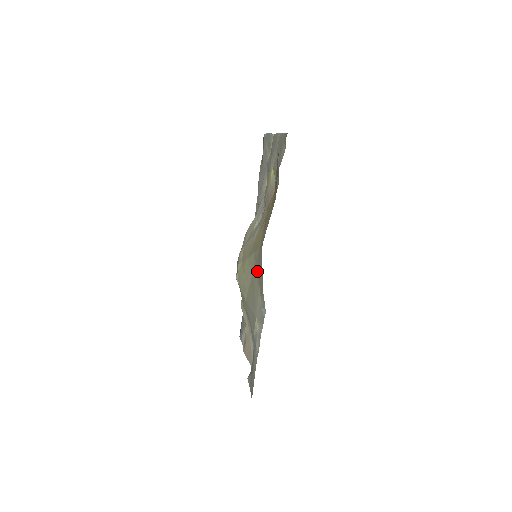
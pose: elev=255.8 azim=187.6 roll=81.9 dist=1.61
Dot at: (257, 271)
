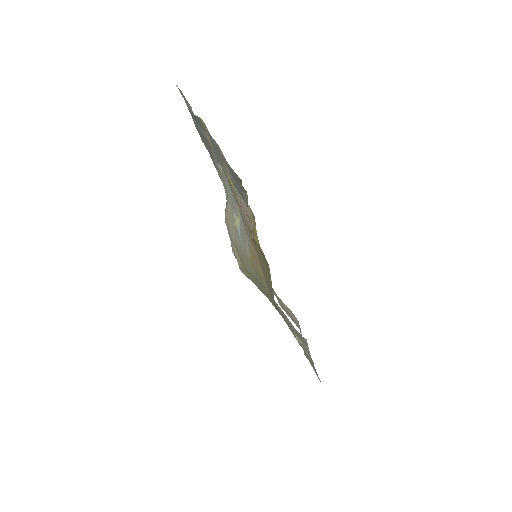
Dot at: occluded
